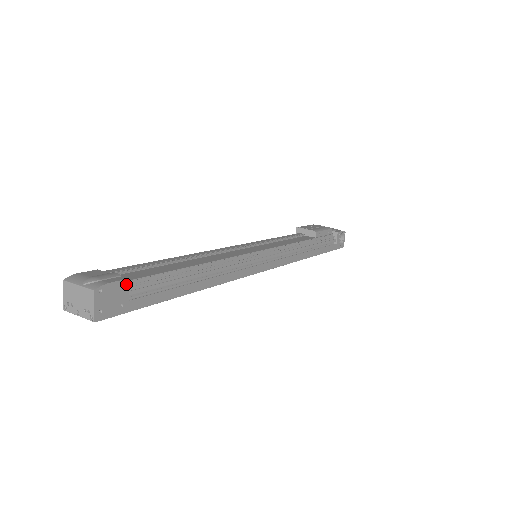
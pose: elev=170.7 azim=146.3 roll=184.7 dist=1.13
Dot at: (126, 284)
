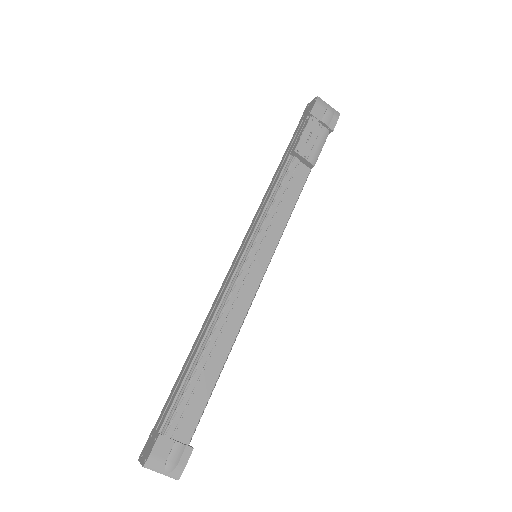
Dot at: (191, 450)
